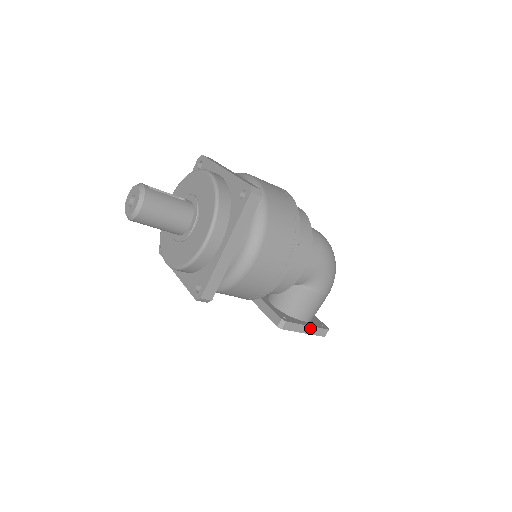
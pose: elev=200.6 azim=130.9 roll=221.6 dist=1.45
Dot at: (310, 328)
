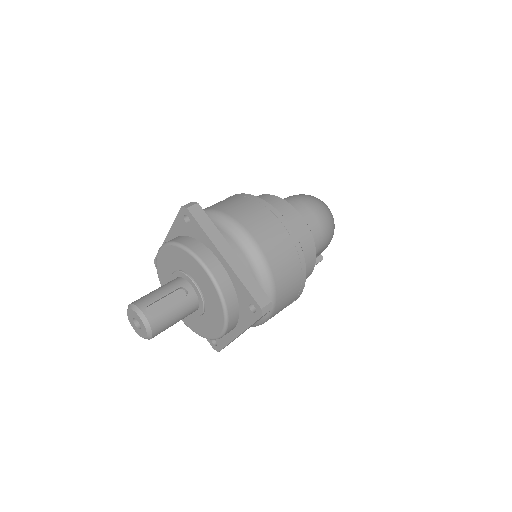
Dot at: occluded
